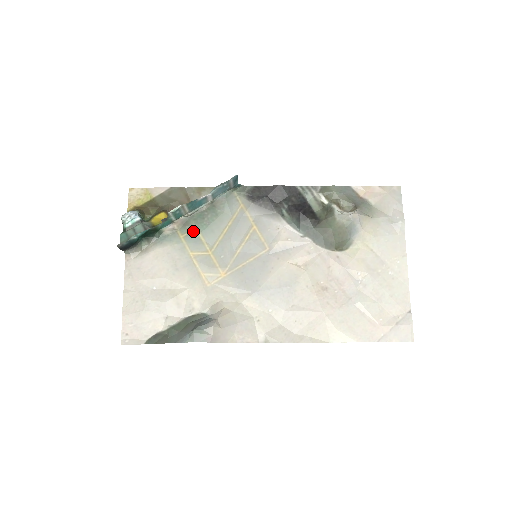
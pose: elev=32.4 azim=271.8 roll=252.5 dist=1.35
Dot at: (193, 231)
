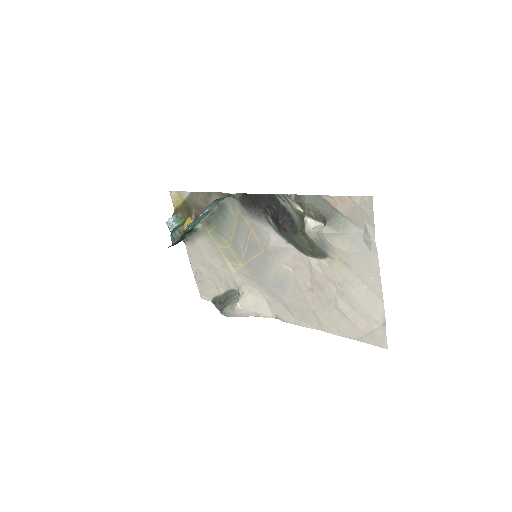
Dot at: (214, 229)
